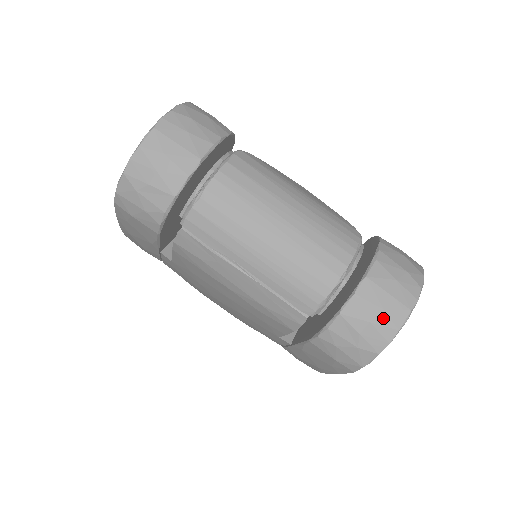
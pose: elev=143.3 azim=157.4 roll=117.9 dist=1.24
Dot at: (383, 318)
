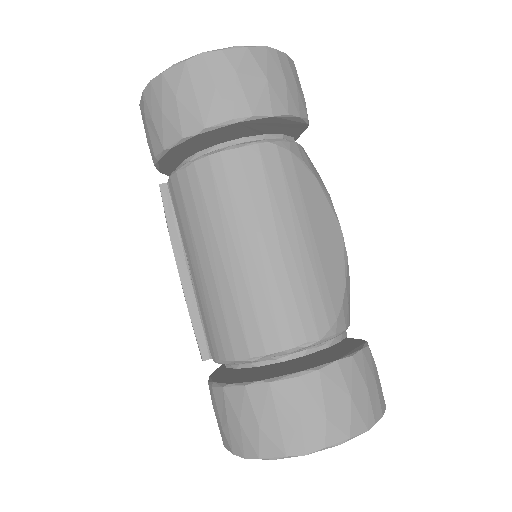
Dot at: (253, 433)
